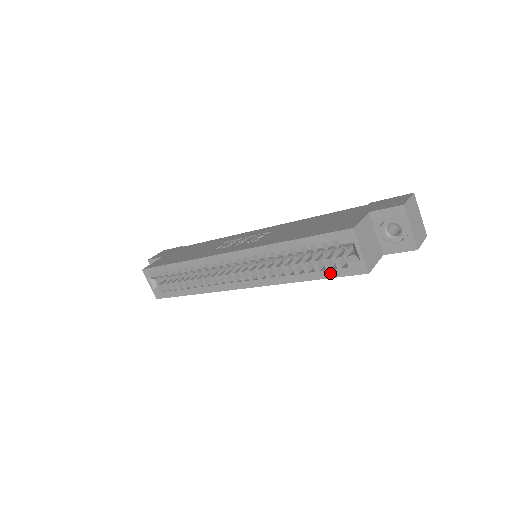
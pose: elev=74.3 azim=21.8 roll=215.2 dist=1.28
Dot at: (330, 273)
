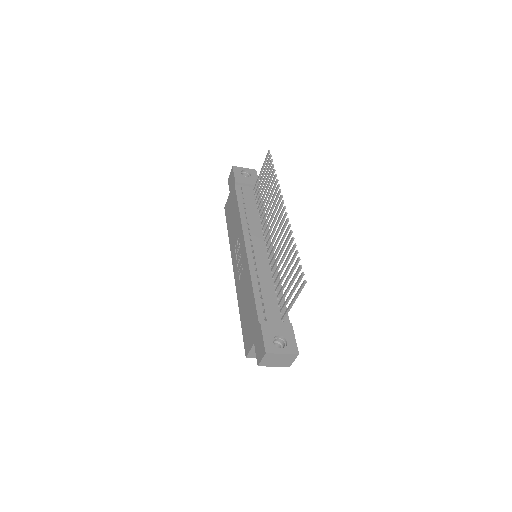
Dot at: occluded
